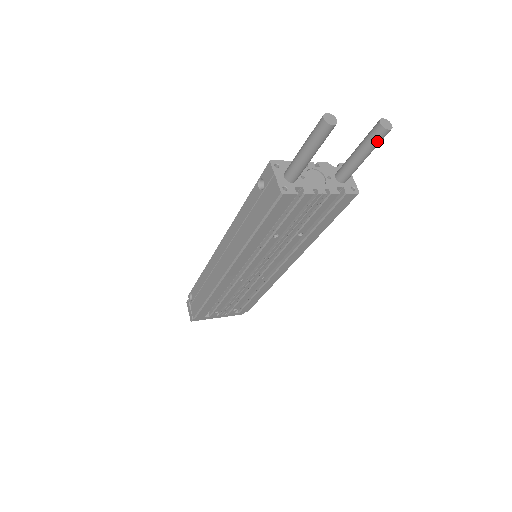
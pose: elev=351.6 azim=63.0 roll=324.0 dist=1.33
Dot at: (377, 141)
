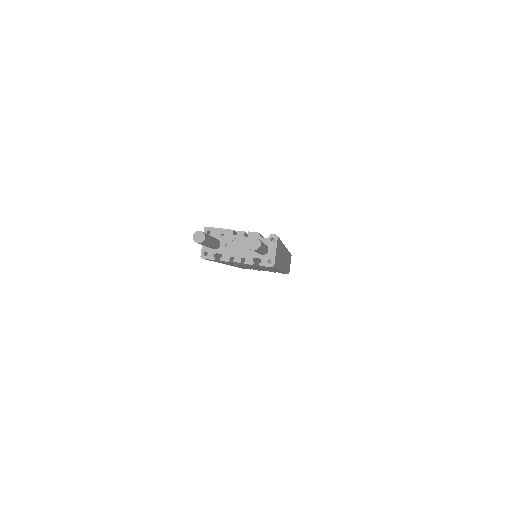
Dot at: (254, 250)
